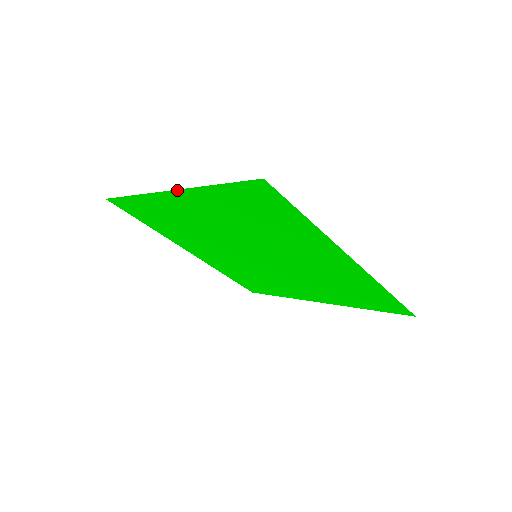
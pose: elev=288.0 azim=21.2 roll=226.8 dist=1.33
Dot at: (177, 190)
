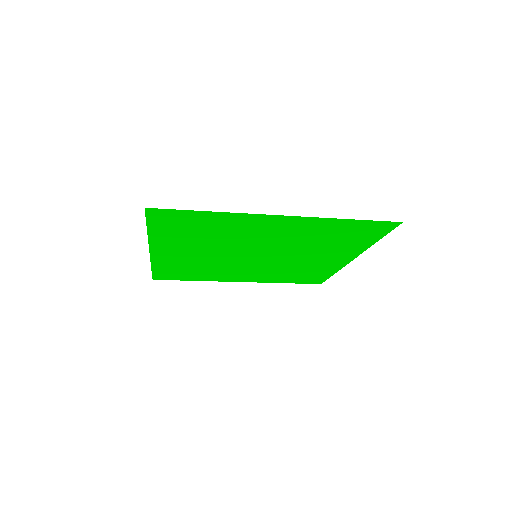
Dot at: (298, 216)
